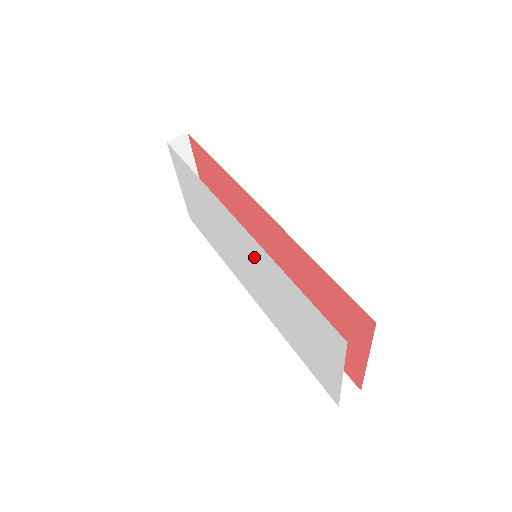
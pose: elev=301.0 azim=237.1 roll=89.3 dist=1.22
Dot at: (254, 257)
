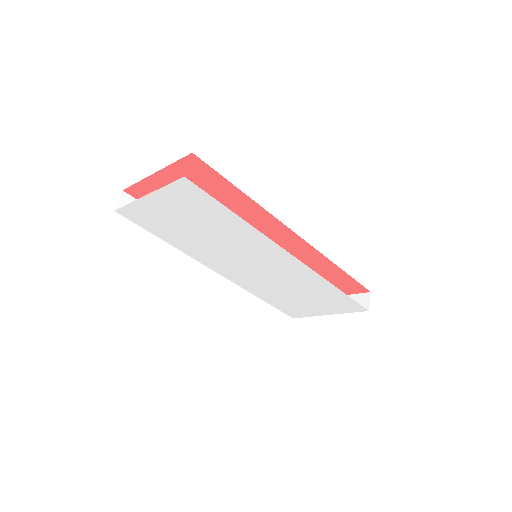
Dot at: (287, 271)
